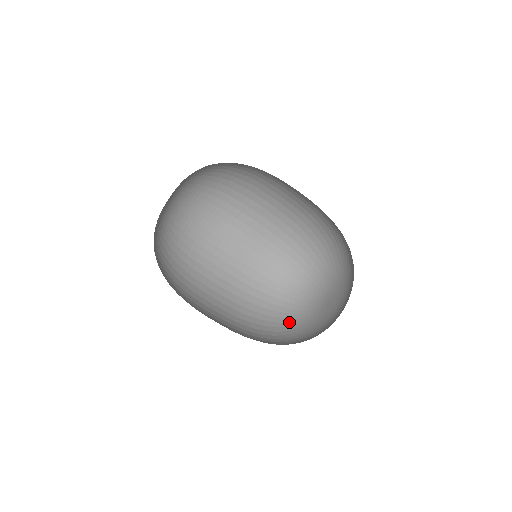
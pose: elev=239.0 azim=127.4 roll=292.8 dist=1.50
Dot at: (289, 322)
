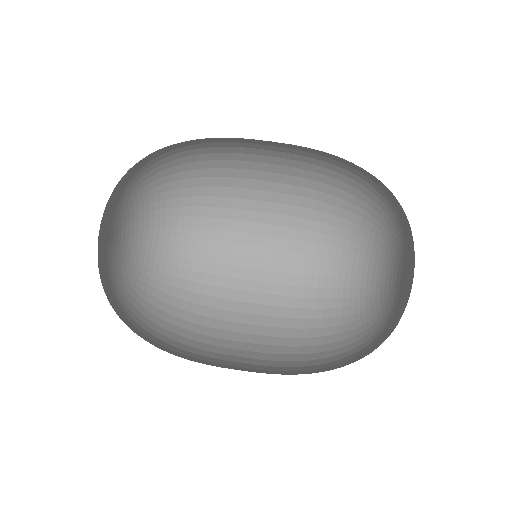
Dot at: (362, 325)
